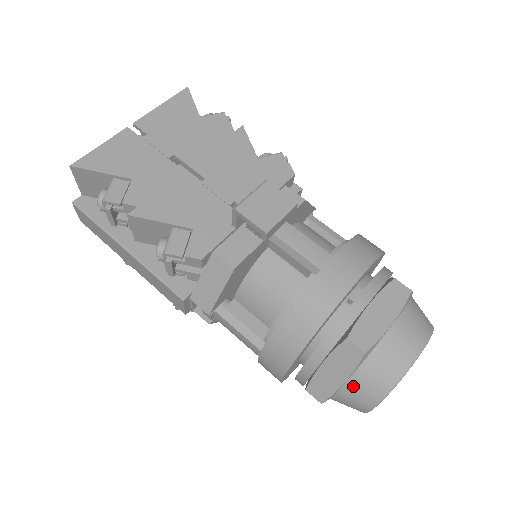
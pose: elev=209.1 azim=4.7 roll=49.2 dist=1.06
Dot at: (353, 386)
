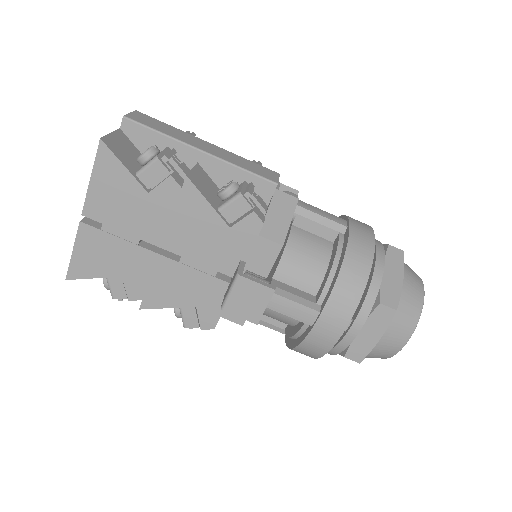
Dot at: occluded
